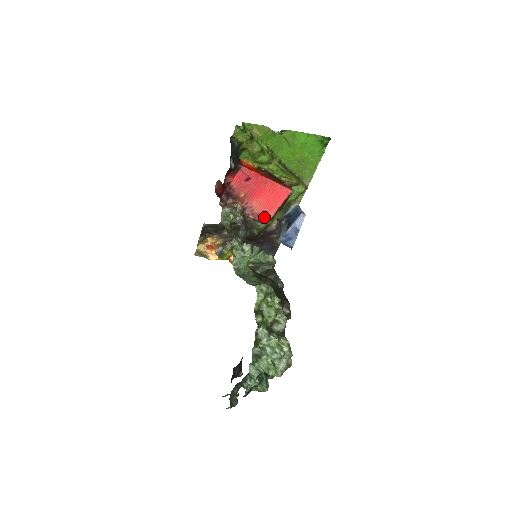
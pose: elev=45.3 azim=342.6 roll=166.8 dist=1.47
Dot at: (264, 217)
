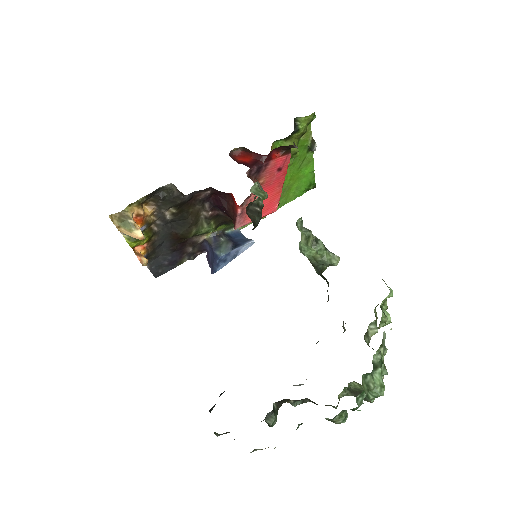
Dot at: (243, 220)
